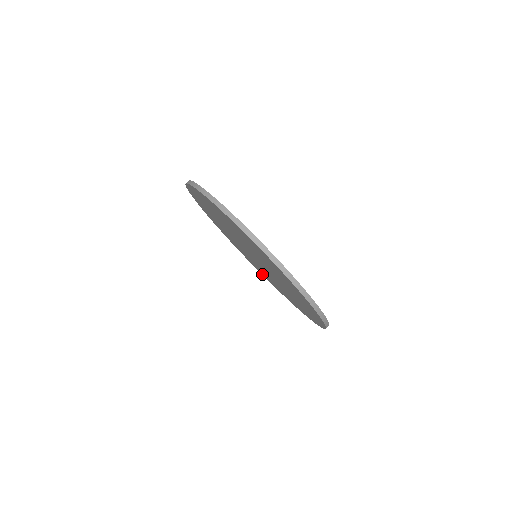
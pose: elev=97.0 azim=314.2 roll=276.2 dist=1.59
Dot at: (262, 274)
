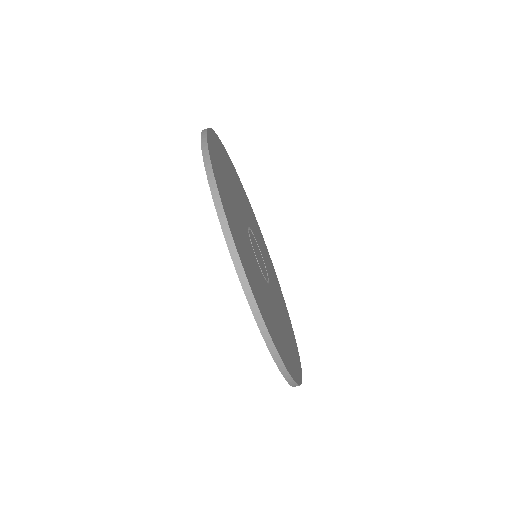
Dot at: occluded
